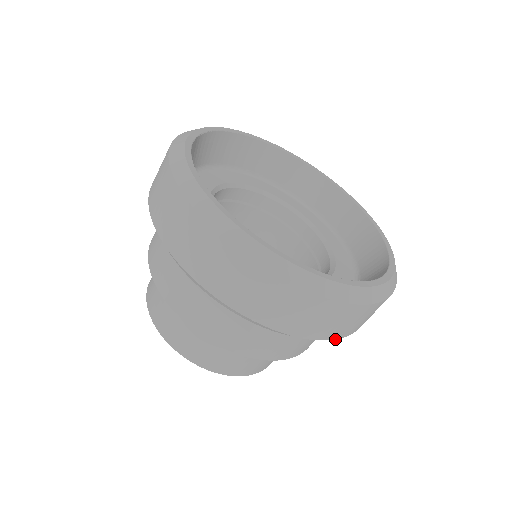
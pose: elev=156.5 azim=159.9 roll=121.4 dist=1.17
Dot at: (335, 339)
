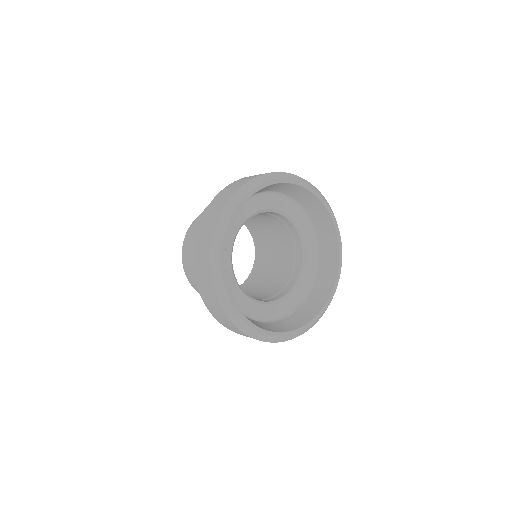
Dot at: occluded
